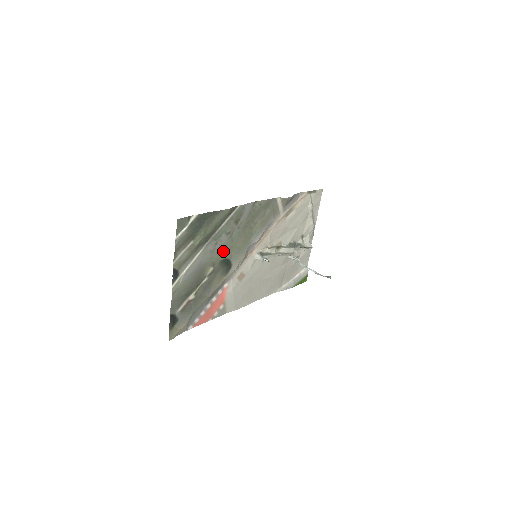
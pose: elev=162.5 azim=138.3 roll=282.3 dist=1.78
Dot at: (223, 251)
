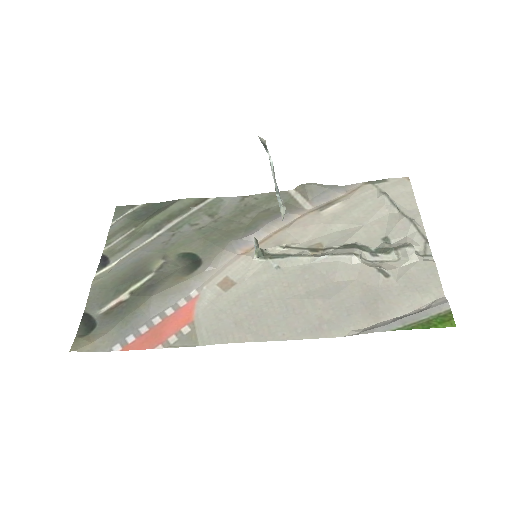
Dot at: (185, 244)
